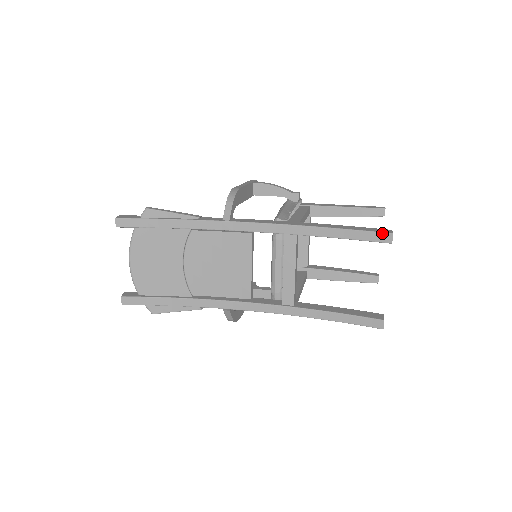
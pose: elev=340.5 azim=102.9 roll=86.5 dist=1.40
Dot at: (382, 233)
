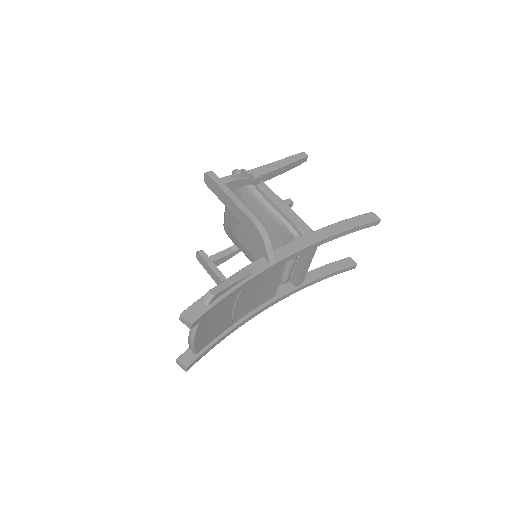
Dot at: (375, 221)
